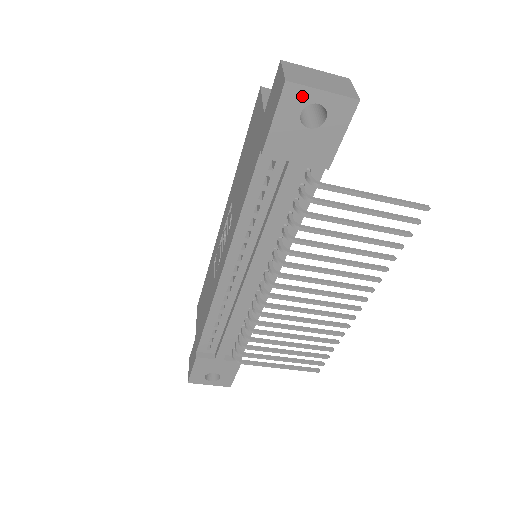
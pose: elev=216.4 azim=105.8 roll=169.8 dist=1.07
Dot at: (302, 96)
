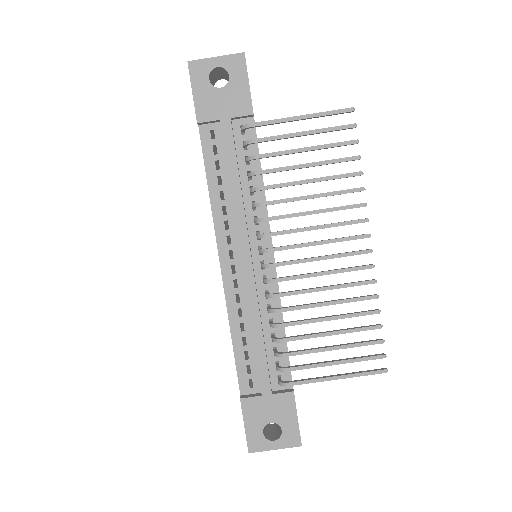
Dot at: (204, 67)
